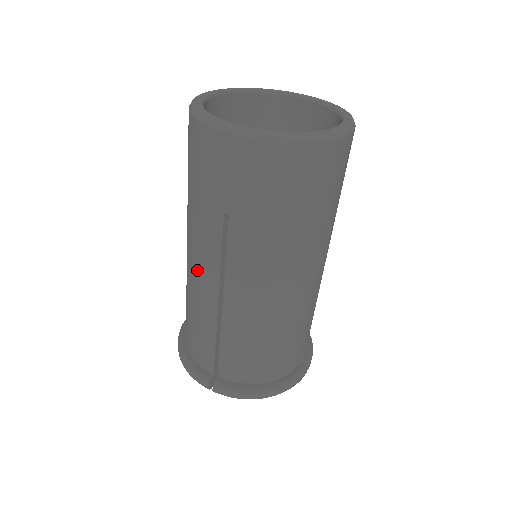
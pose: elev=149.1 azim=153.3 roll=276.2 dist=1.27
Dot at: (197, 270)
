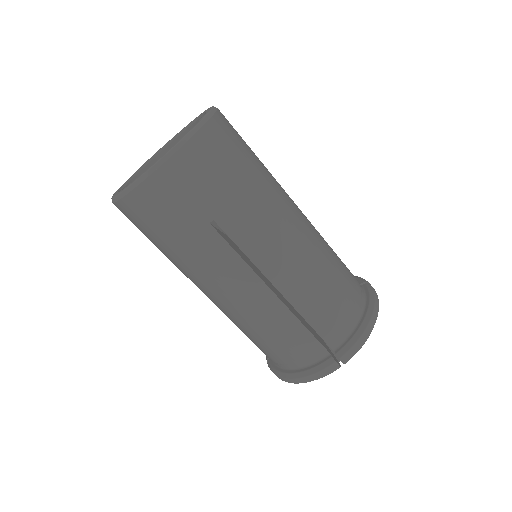
Dot at: (236, 292)
